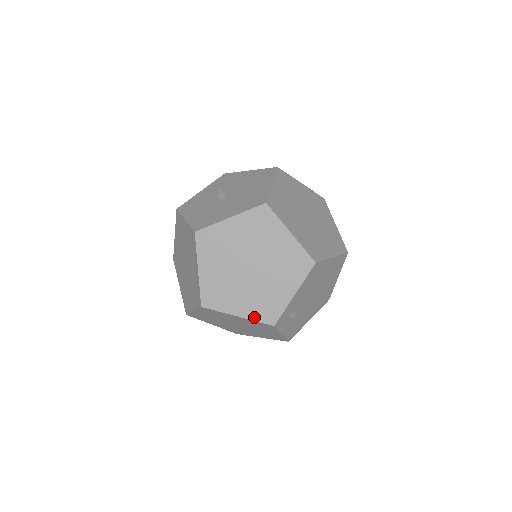
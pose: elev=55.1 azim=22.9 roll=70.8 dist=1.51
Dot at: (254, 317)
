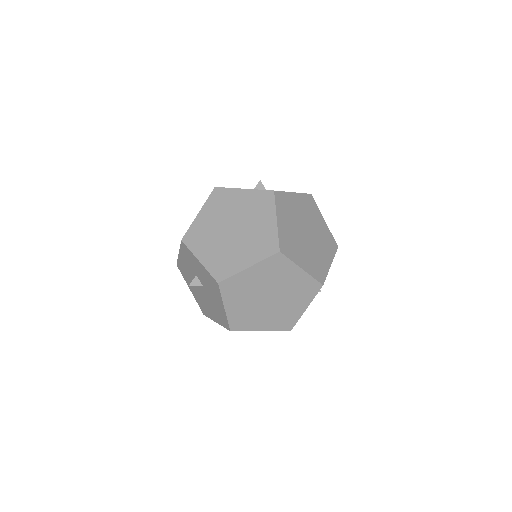
Dot at: (312, 273)
